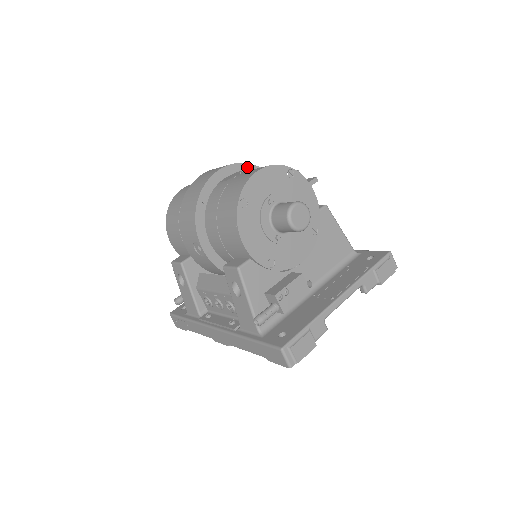
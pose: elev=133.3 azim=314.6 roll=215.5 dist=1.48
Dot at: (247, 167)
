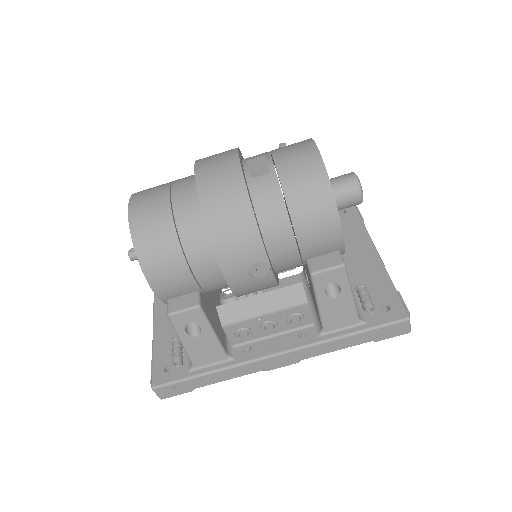
Dot at: (239, 152)
